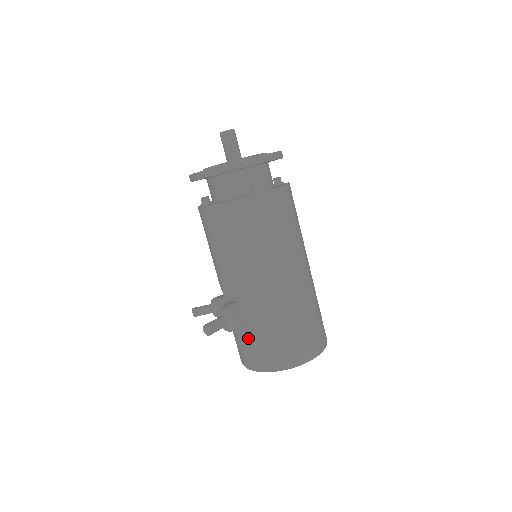
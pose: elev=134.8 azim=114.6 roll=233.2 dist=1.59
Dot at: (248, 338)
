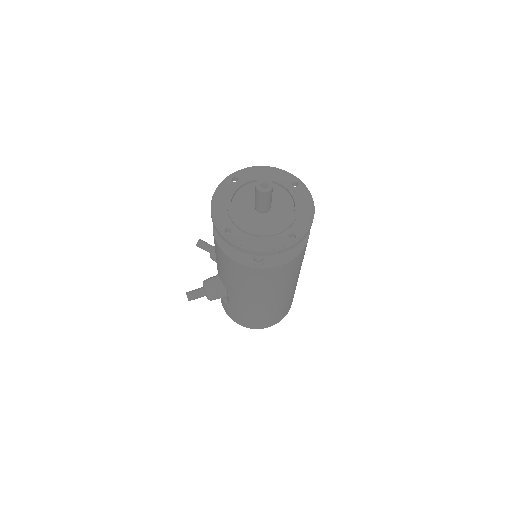
Dot at: (223, 298)
